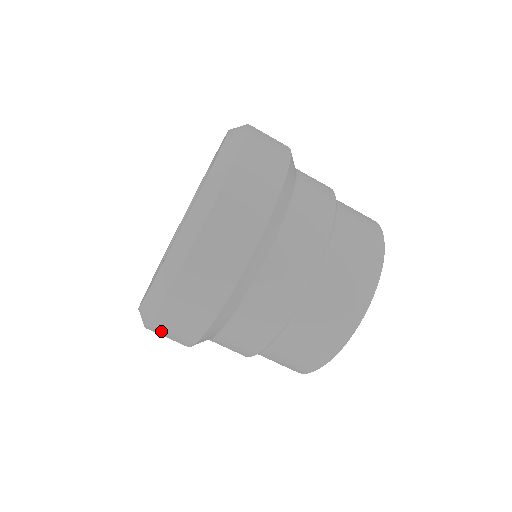
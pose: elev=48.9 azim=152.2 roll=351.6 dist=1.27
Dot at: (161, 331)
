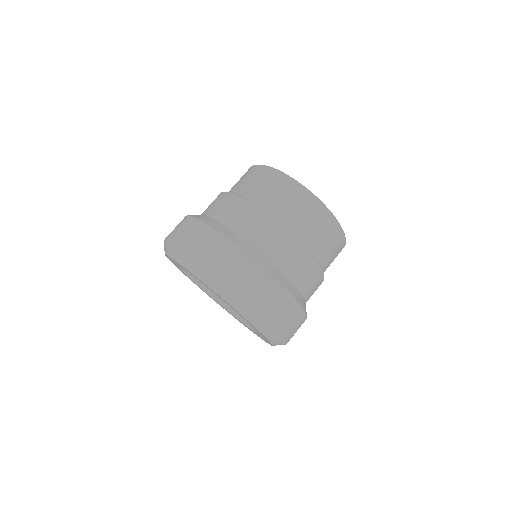
Dot at: (292, 334)
